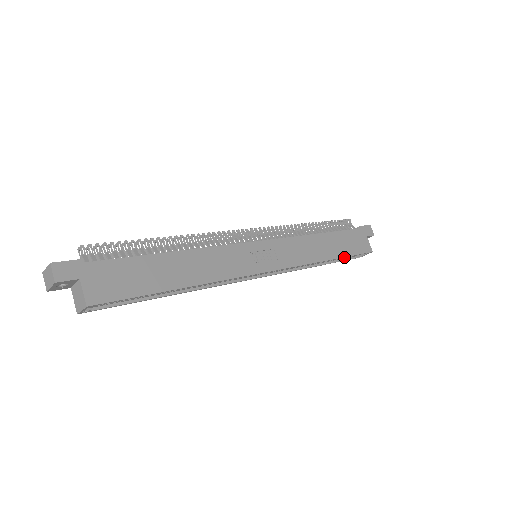
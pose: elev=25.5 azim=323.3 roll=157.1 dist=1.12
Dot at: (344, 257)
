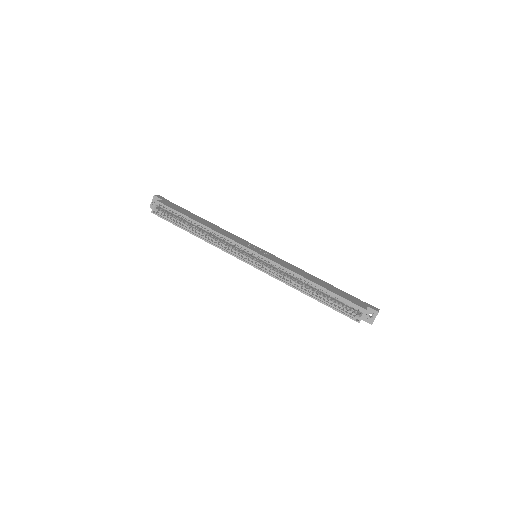
Dot at: (329, 291)
